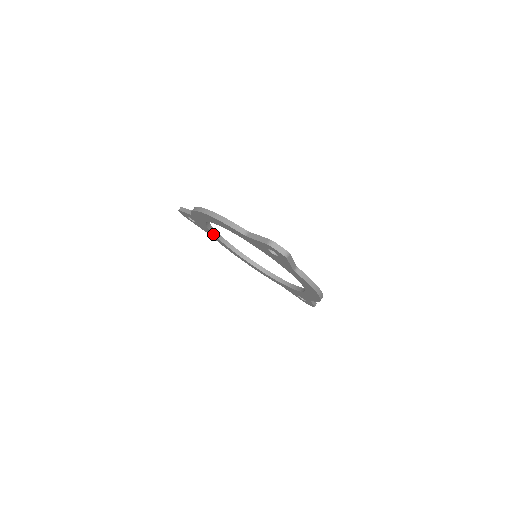
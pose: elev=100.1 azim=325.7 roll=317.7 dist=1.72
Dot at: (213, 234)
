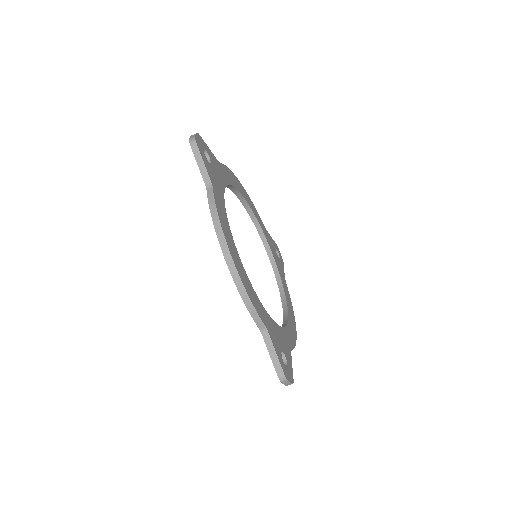
Dot at: occluded
